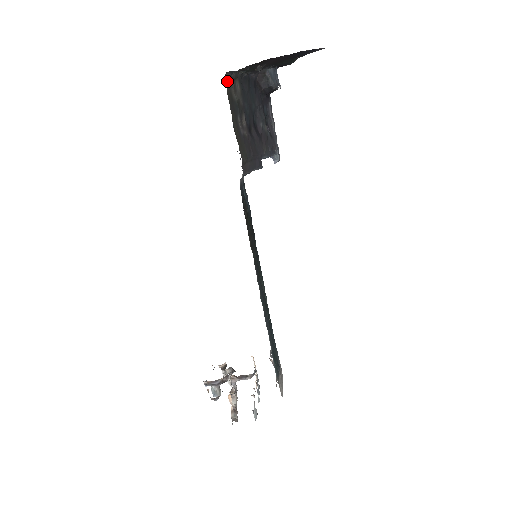
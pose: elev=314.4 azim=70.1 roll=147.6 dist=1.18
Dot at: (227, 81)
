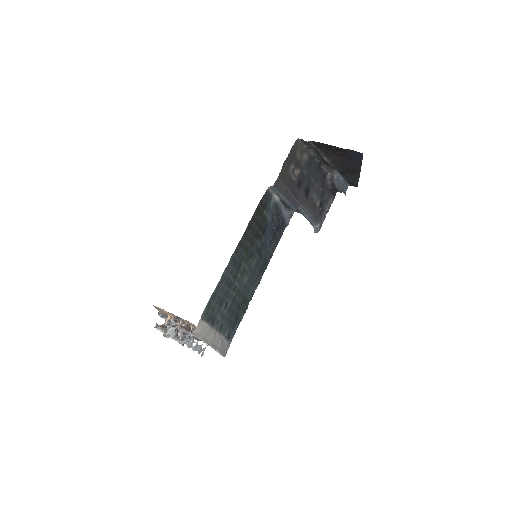
Dot at: (297, 143)
